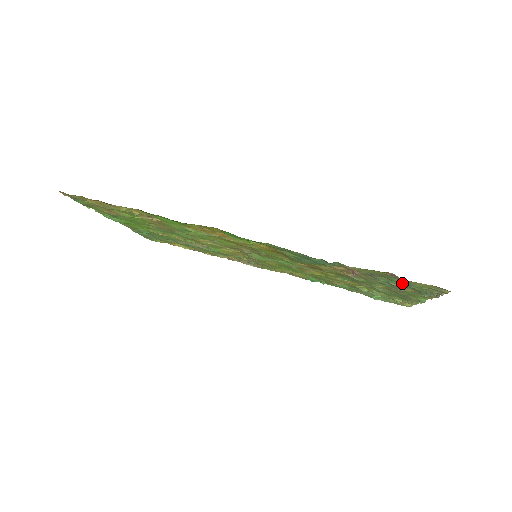
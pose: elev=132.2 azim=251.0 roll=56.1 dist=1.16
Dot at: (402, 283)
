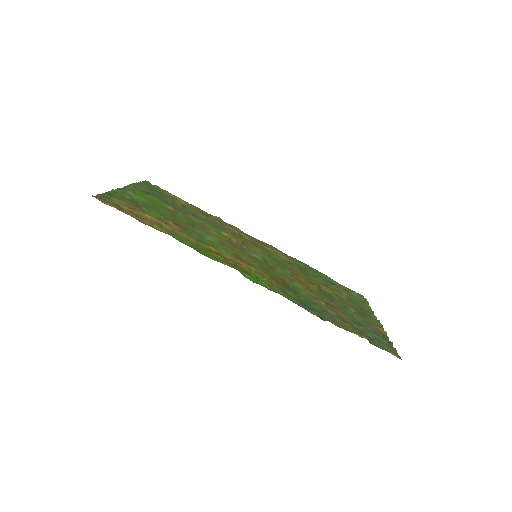
Dot at: (369, 334)
